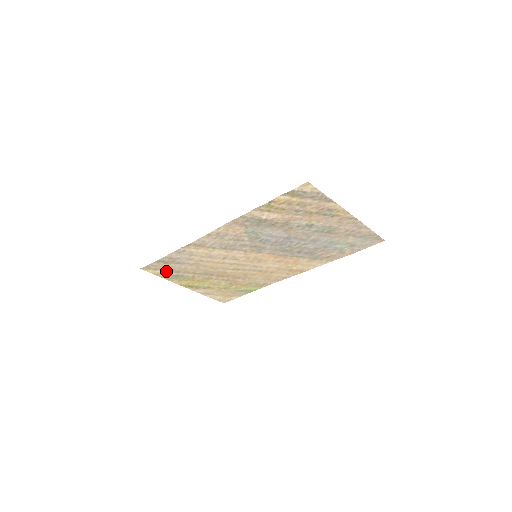
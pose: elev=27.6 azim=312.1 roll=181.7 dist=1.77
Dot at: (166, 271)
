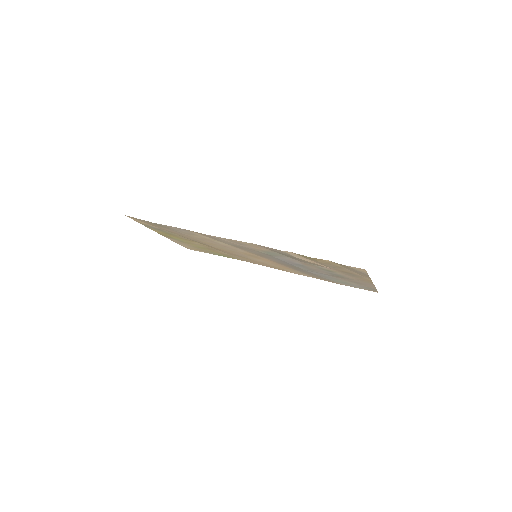
Dot at: (152, 225)
